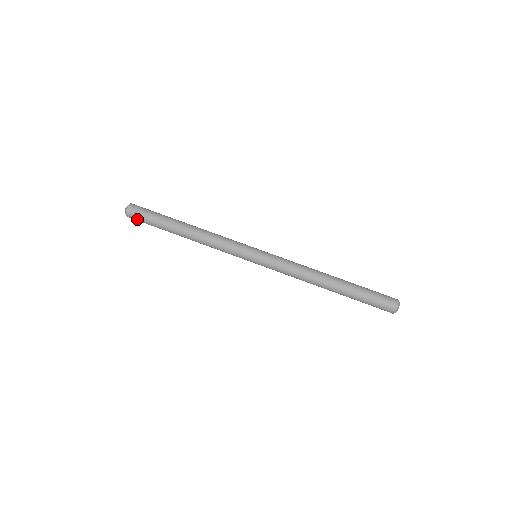
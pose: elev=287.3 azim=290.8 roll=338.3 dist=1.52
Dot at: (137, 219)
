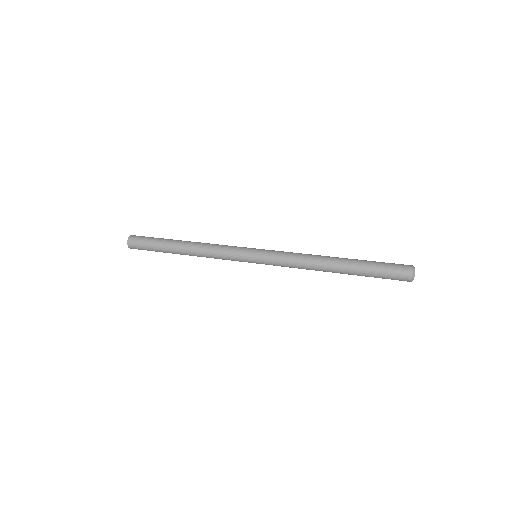
Dot at: (139, 238)
